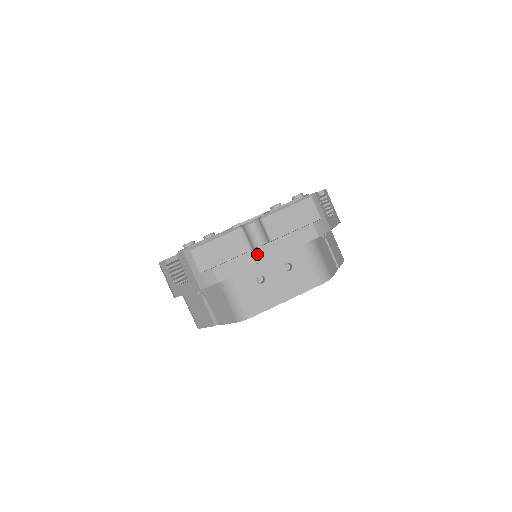
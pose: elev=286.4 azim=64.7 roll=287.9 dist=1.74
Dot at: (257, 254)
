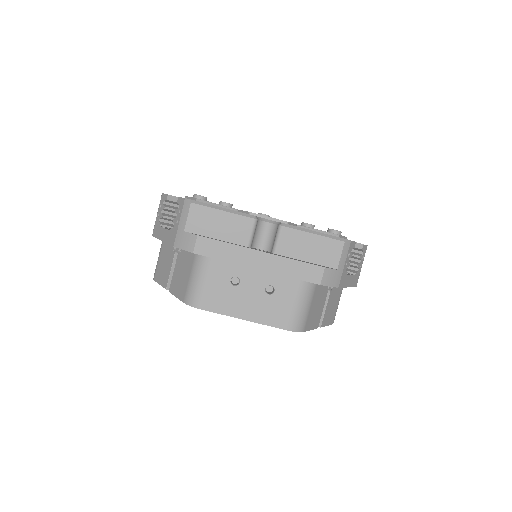
Dot at: (250, 255)
